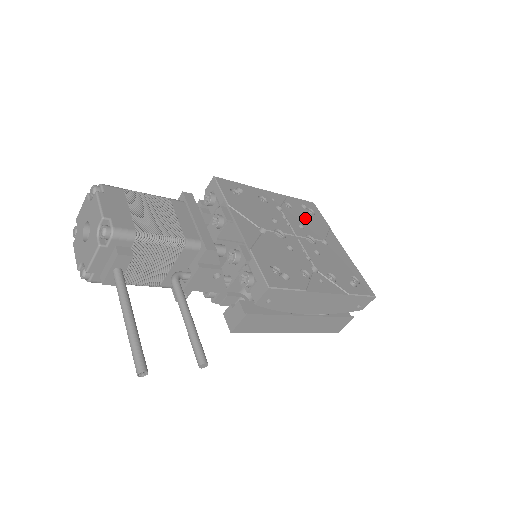
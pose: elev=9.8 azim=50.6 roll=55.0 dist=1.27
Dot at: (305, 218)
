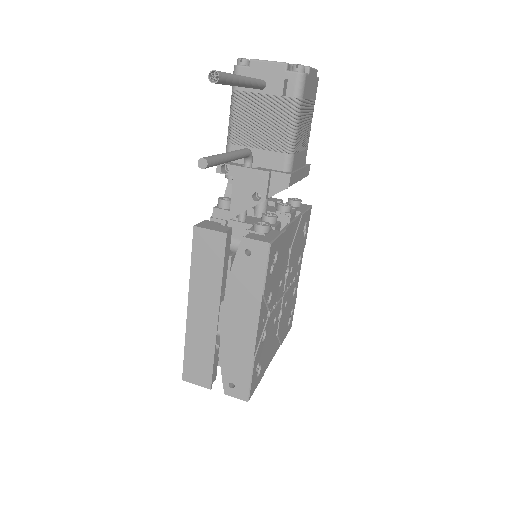
Dot at: (288, 312)
